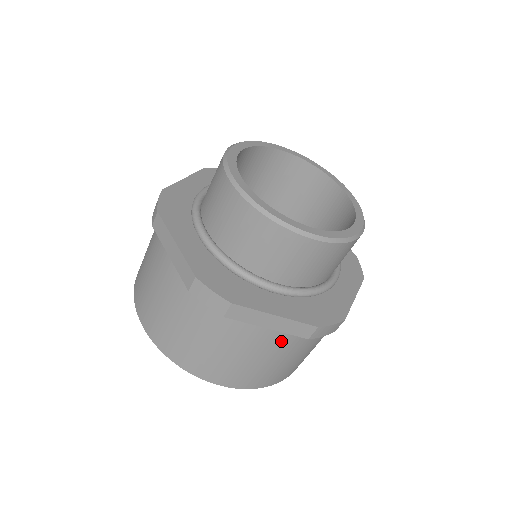
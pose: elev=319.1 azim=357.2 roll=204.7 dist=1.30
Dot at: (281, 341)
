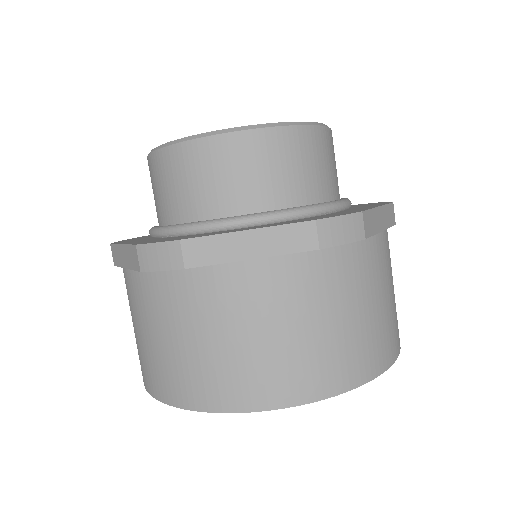
Dot at: (388, 246)
